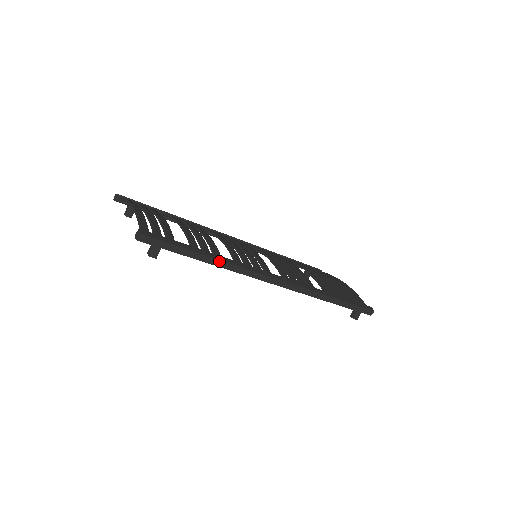
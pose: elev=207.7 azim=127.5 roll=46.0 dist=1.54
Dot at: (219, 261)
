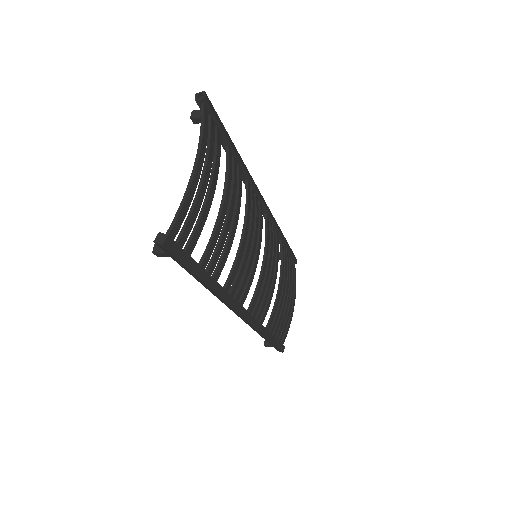
Dot at: (211, 288)
